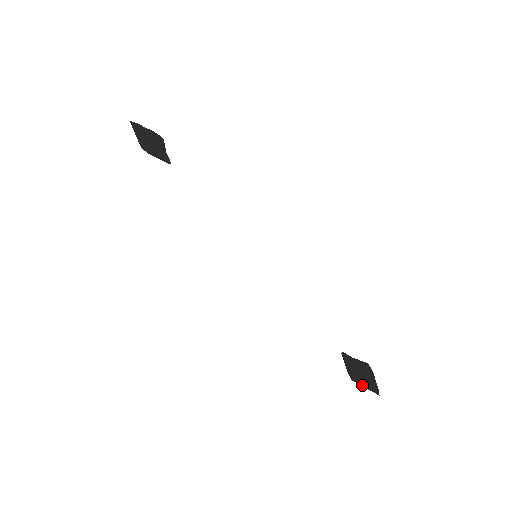
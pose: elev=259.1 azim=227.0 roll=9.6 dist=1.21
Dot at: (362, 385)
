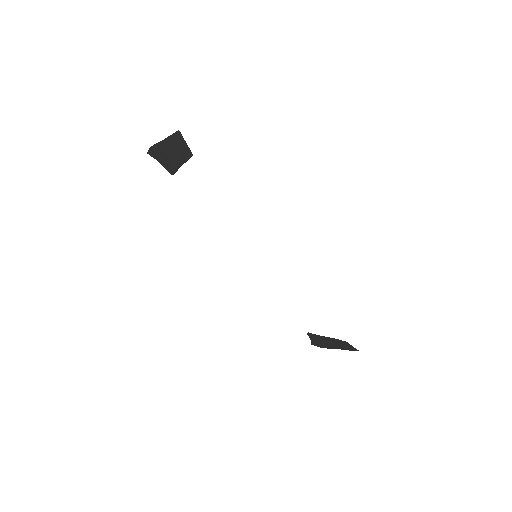
Dot at: (350, 345)
